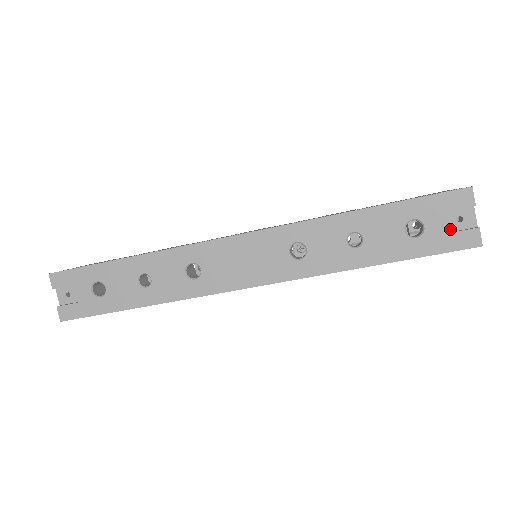
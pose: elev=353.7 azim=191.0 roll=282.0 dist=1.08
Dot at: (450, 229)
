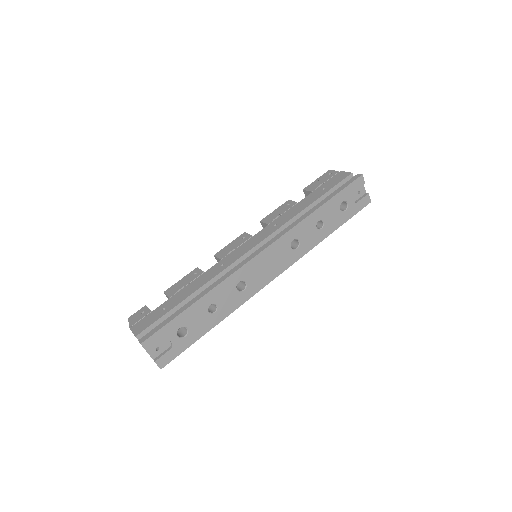
Dot at: (356, 199)
